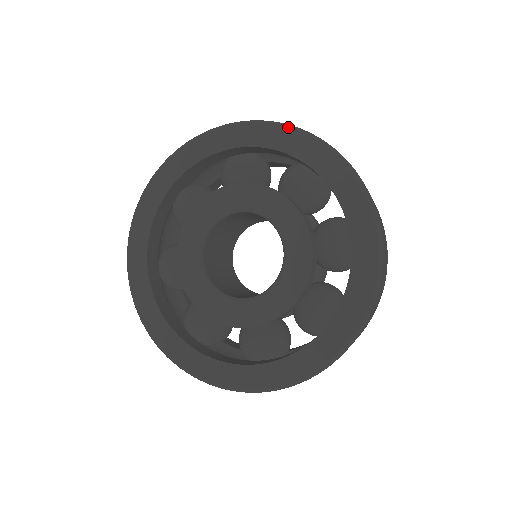
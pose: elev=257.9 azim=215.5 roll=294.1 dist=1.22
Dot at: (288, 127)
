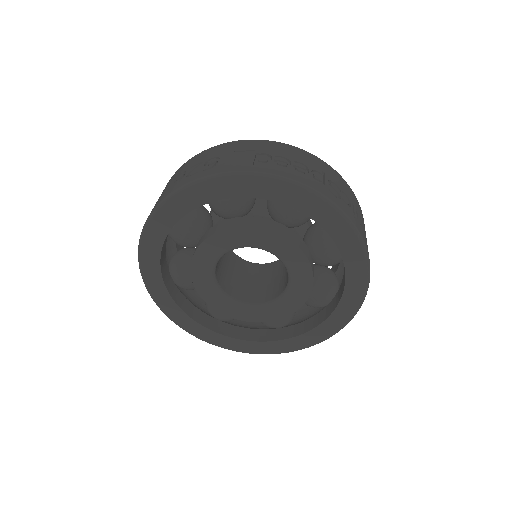
Dot at: (275, 180)
